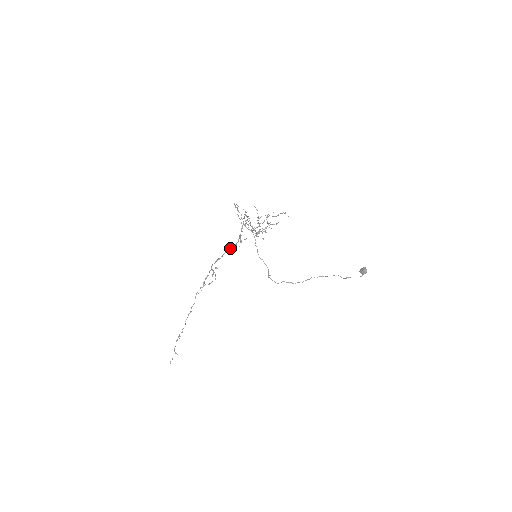
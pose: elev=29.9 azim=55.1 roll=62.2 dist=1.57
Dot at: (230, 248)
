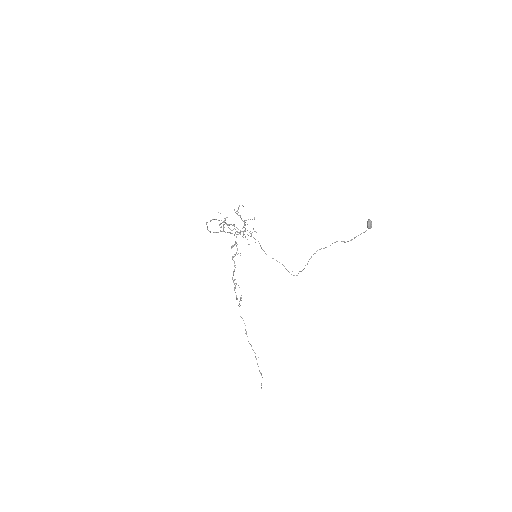
Dot at: (232, 258)
